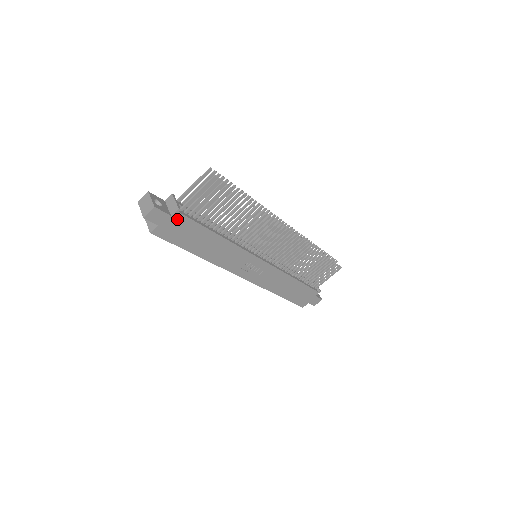
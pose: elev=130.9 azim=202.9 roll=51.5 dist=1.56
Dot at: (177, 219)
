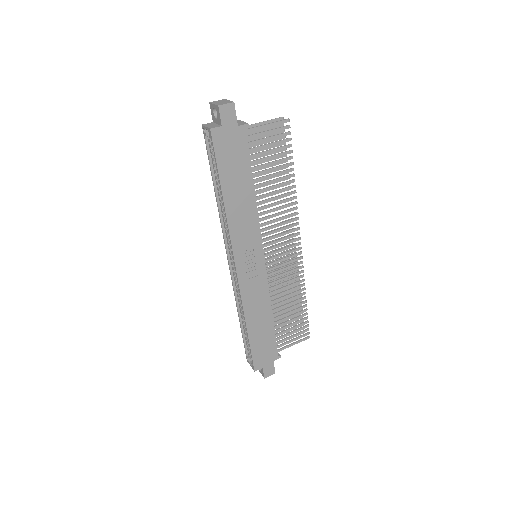
Dot at: (239, 135)
